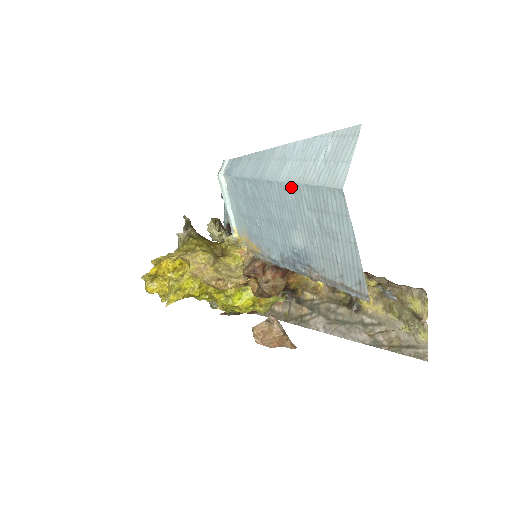
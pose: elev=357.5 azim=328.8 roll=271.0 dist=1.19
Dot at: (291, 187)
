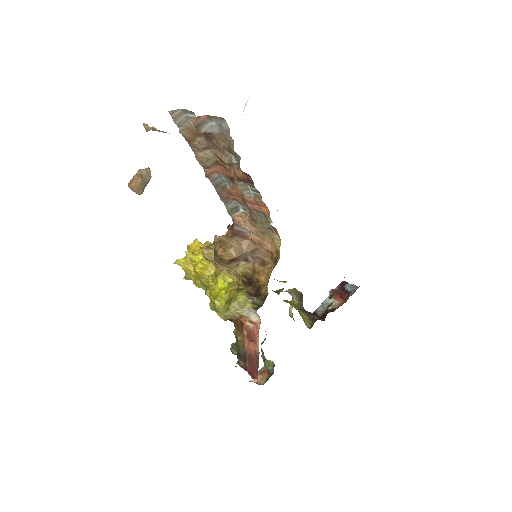
Dot at: occluded
